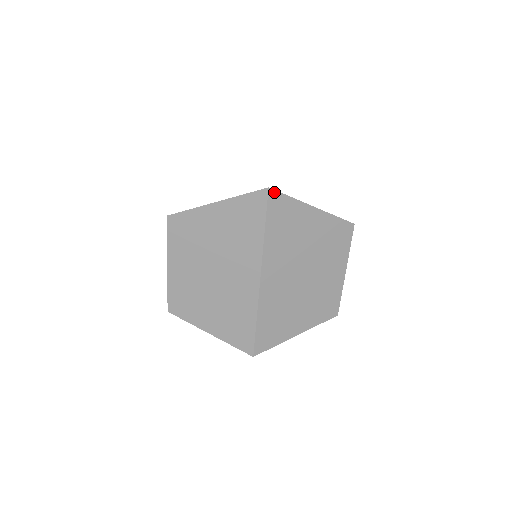
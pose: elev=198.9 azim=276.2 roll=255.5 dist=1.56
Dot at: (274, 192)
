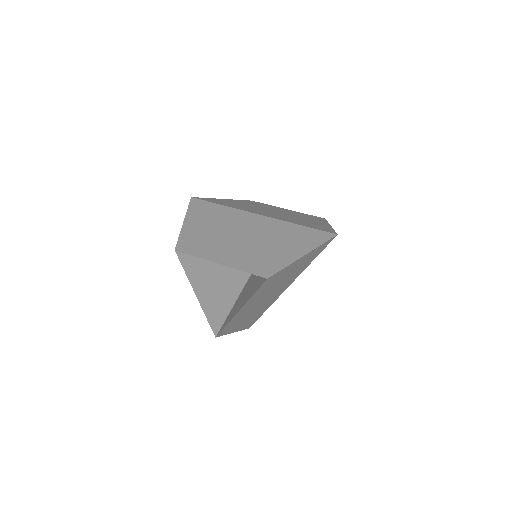
Dot at: occluded
